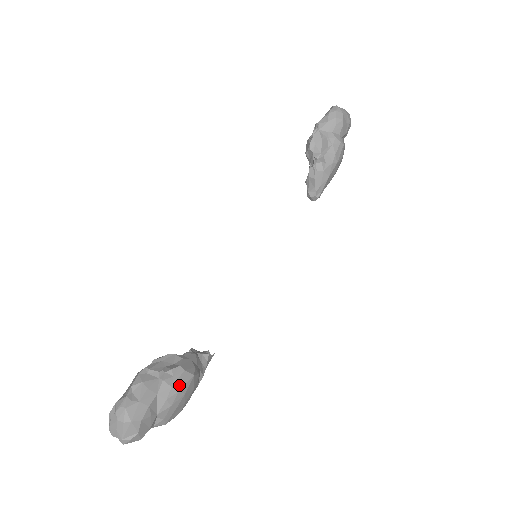
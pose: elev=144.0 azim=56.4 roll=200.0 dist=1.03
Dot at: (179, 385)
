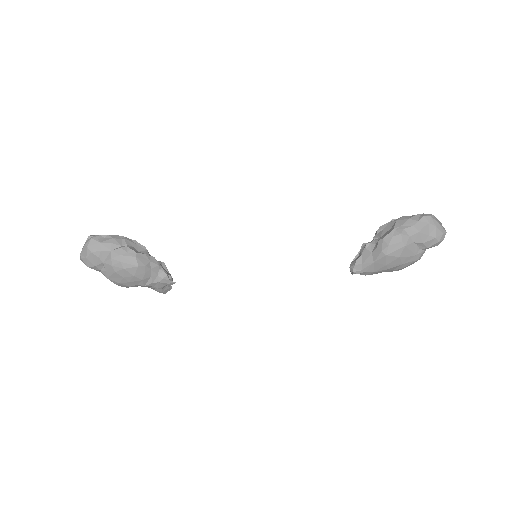
Dot at: (125, 260)
